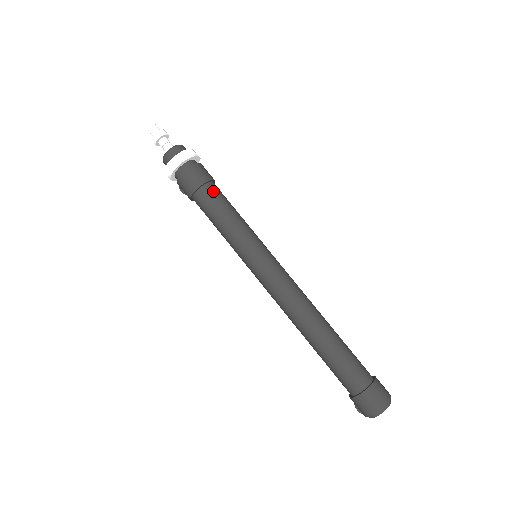
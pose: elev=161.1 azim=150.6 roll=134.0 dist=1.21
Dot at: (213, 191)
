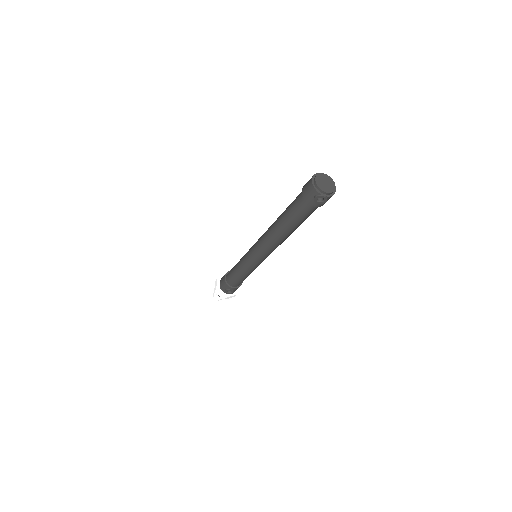
Dot at: occluded
